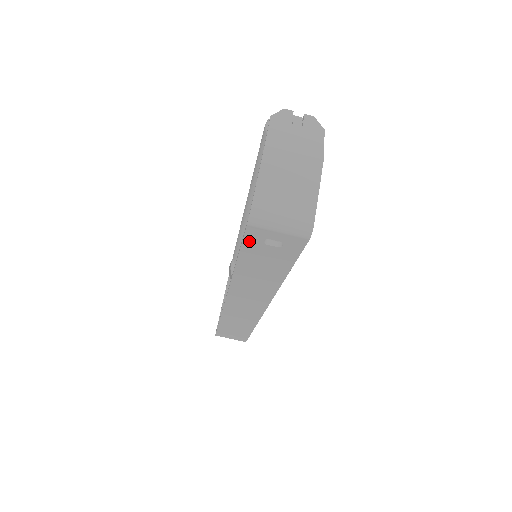
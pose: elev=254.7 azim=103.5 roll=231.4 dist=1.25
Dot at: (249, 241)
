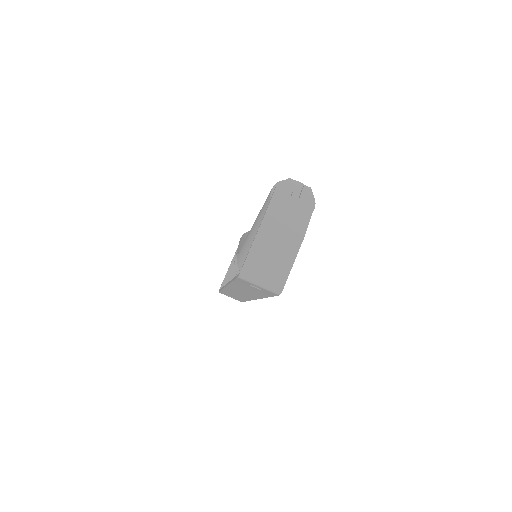
Dot at: (240, 281)
